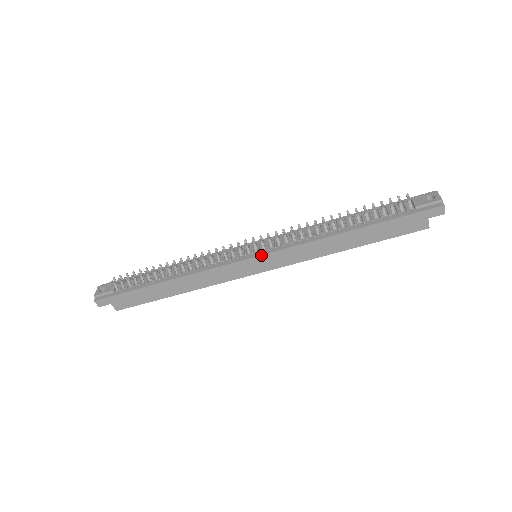
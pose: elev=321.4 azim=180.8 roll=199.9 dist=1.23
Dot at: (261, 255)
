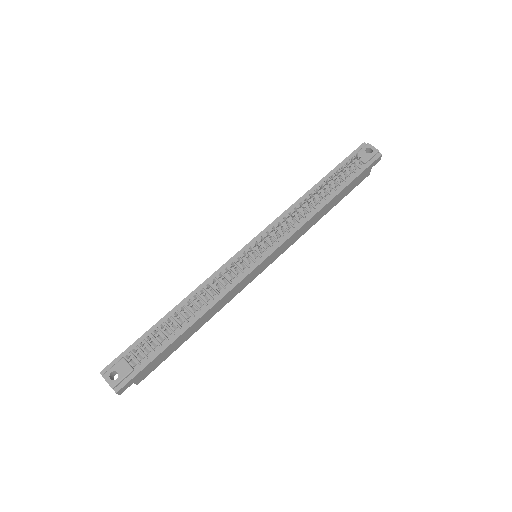
Dot at: (270, 254)
